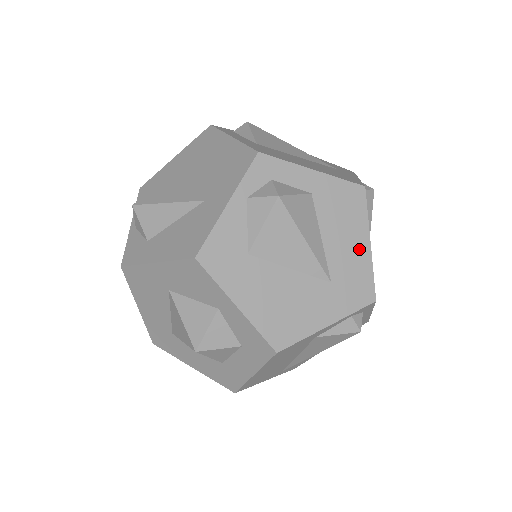
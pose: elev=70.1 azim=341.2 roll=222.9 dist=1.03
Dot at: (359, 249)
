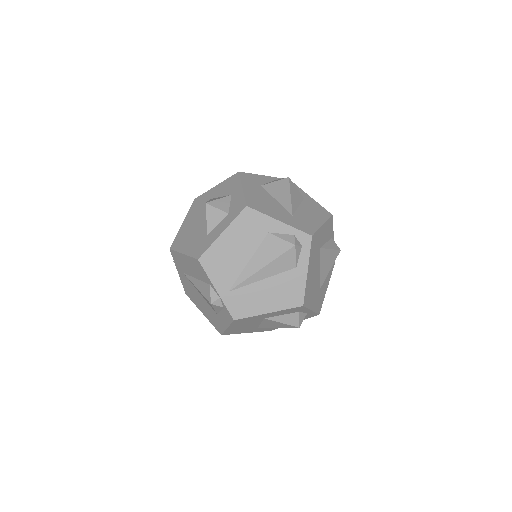
Dot at: (315, 221)
